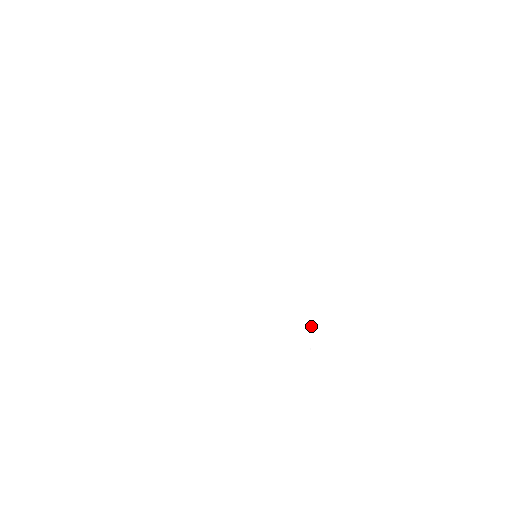
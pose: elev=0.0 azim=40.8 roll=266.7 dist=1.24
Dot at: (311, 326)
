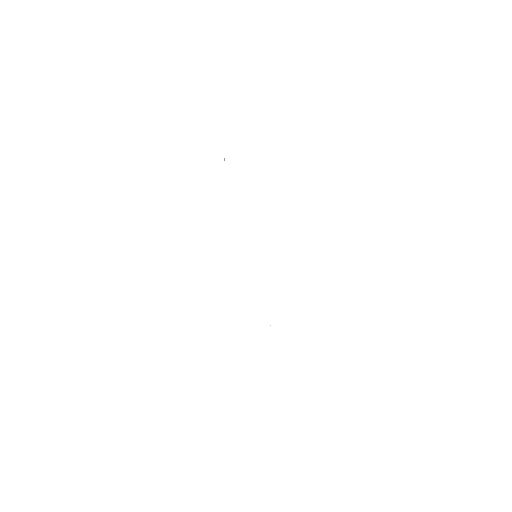
Dot at: occluded
